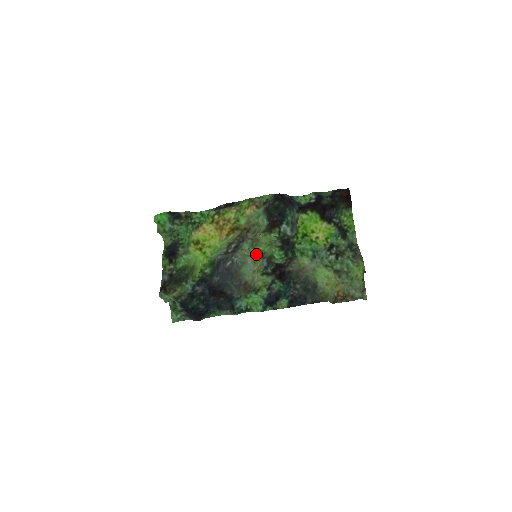
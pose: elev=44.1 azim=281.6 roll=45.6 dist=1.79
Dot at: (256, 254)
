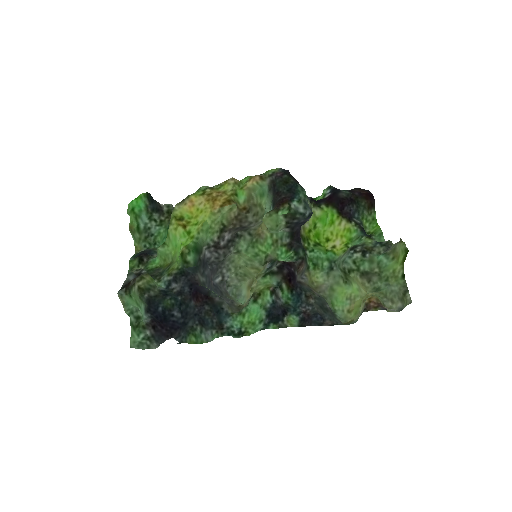
Dot at: (256, 257)
